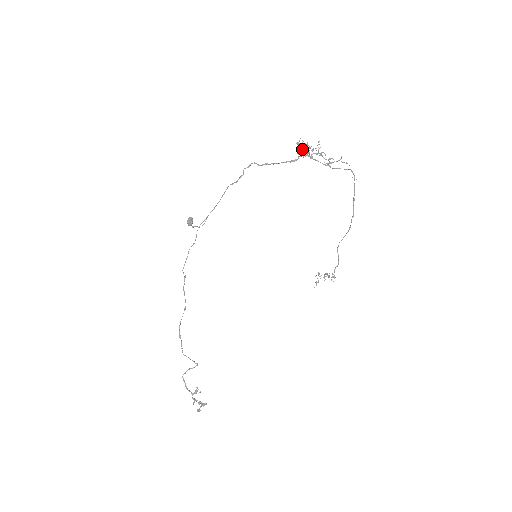
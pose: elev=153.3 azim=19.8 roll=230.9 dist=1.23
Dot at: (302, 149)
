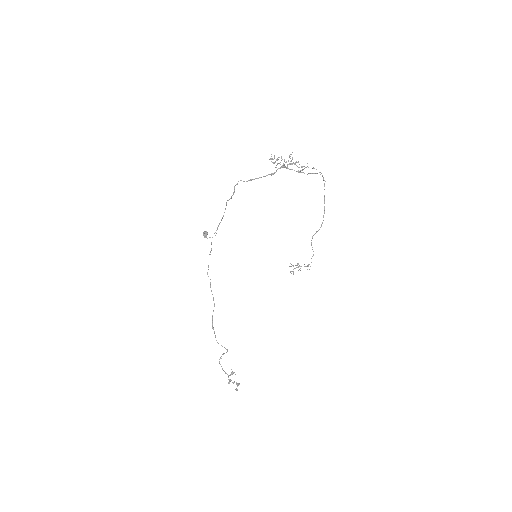
Dot at: occluded
